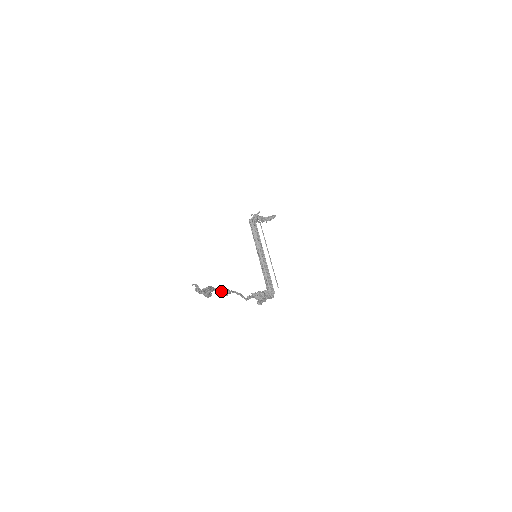
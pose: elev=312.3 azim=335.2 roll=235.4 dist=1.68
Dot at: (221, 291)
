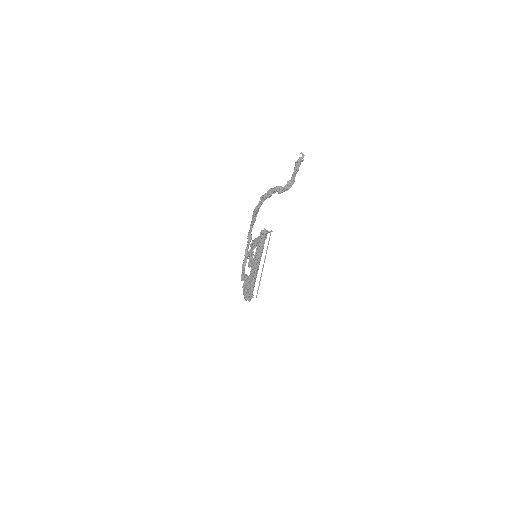
Dot at: (252, 227)
